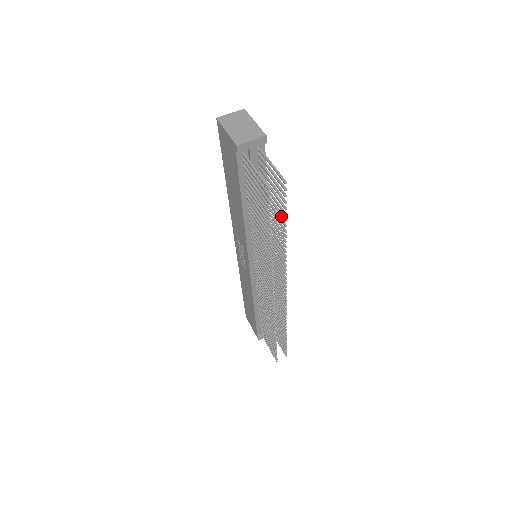
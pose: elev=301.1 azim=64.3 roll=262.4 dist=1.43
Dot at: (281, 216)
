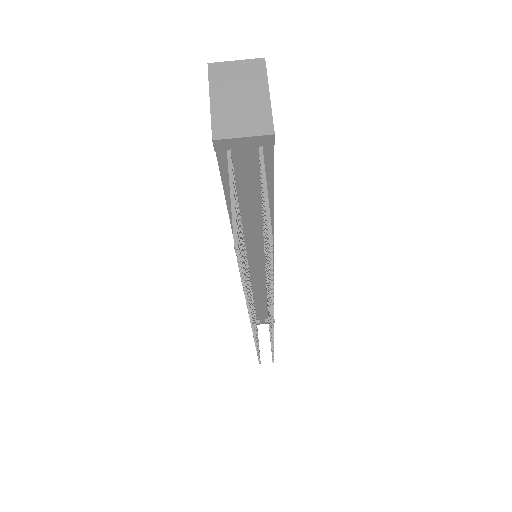
Dot at: occluded
